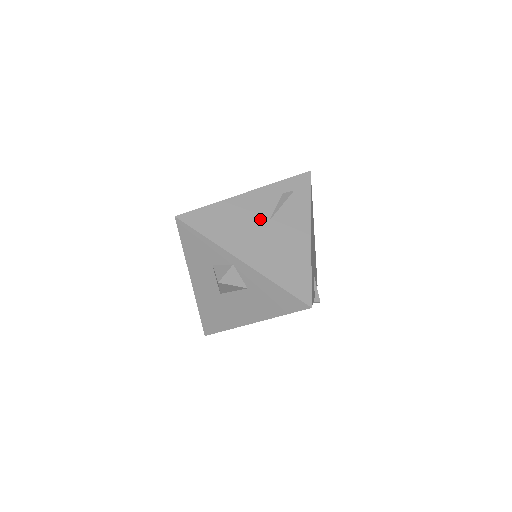
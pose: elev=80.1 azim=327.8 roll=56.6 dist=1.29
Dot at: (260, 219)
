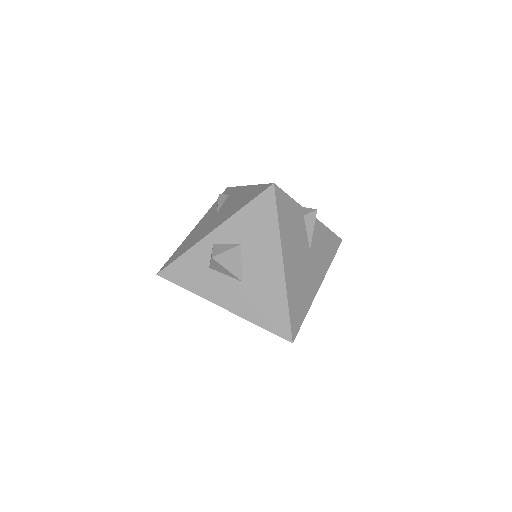
Dot at: (211, 219)
